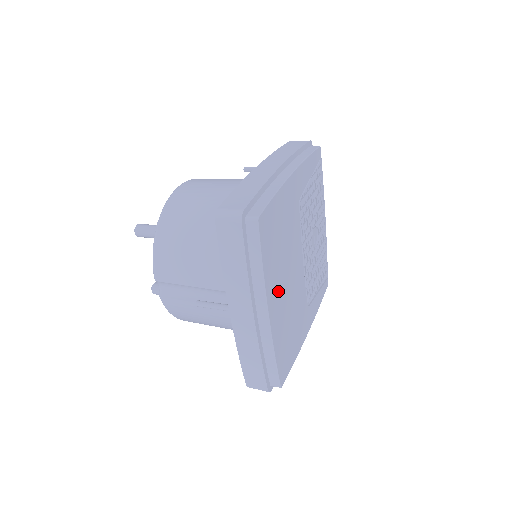
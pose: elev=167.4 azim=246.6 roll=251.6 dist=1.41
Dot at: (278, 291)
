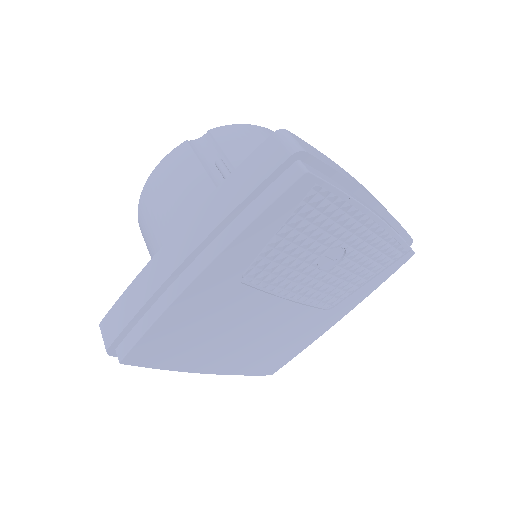
Dot at: (219, 354)
